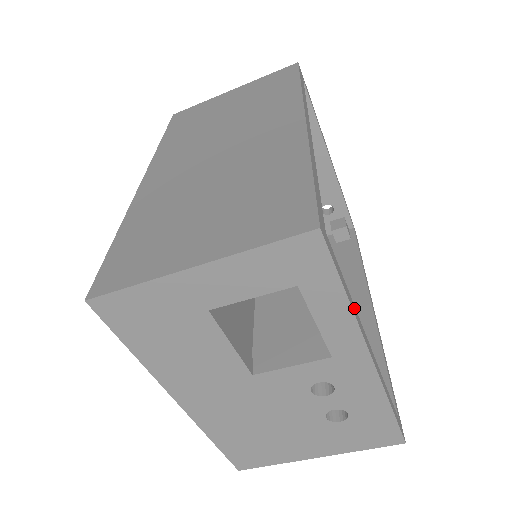
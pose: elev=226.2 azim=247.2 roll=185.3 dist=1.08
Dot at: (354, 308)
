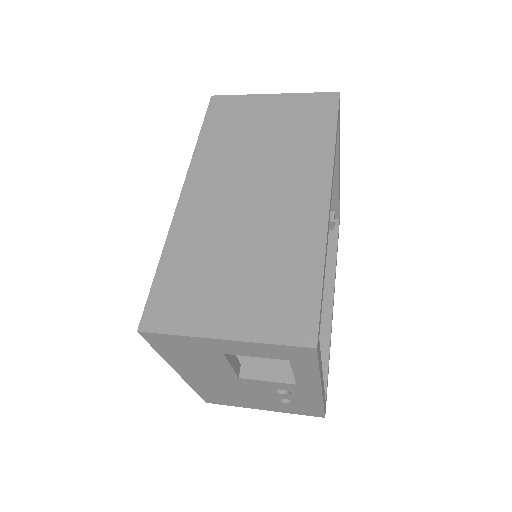
Dot at: (321, 368)
